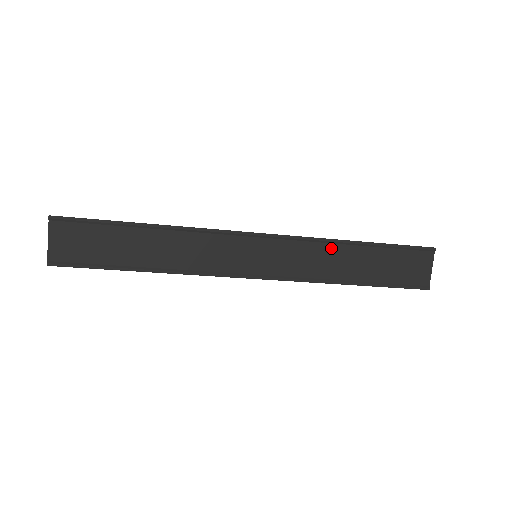
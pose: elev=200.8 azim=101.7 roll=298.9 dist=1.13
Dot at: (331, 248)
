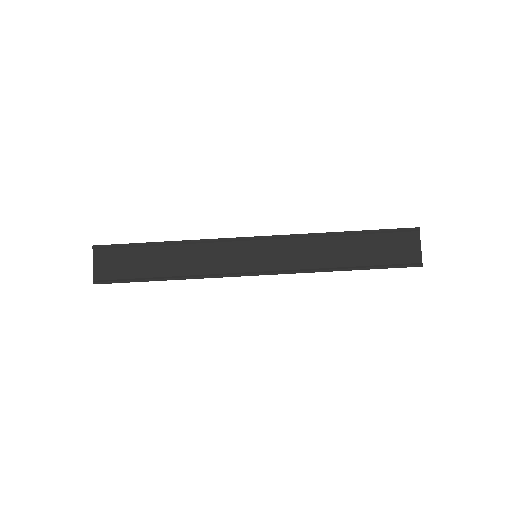
Dot at: (321, 241)
